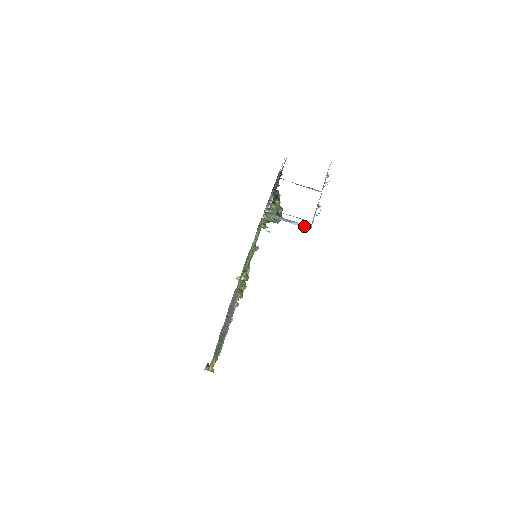
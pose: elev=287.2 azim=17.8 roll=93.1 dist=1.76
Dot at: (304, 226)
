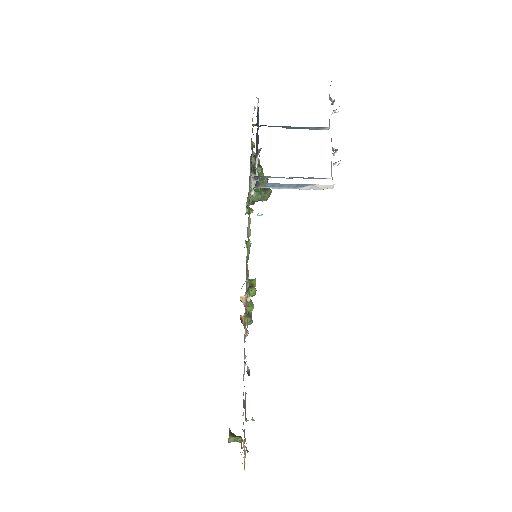
Dot at: (322, 188)
